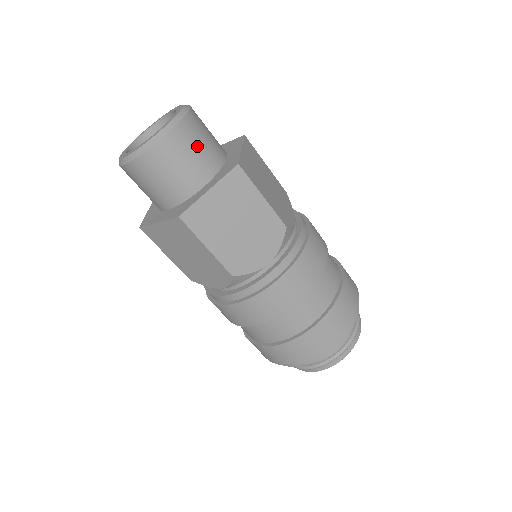
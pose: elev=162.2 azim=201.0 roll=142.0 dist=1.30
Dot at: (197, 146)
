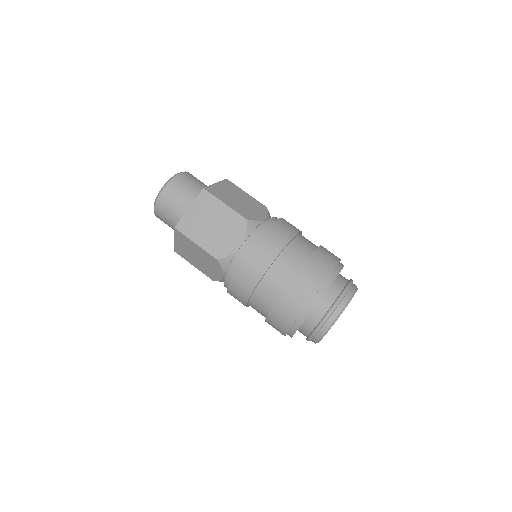
Dot at: (169, 212)
